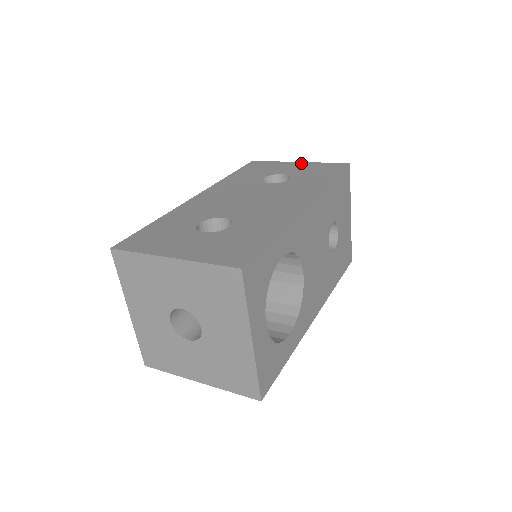
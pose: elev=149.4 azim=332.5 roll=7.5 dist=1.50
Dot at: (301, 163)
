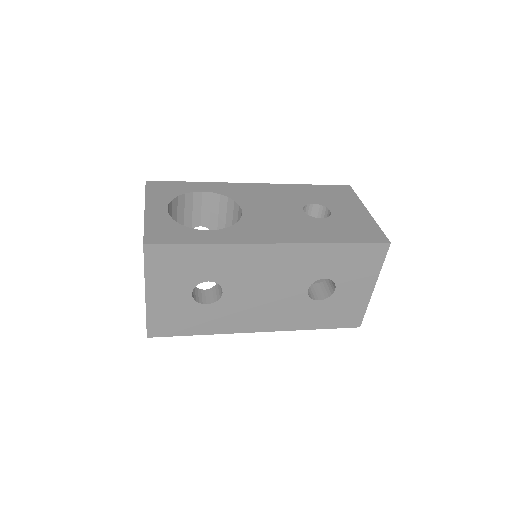
Dot at: occluded
